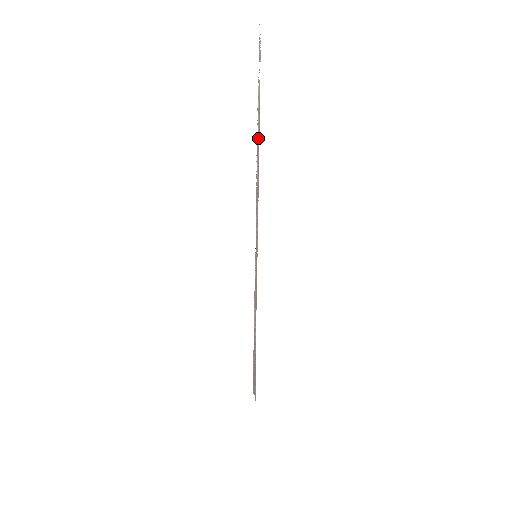
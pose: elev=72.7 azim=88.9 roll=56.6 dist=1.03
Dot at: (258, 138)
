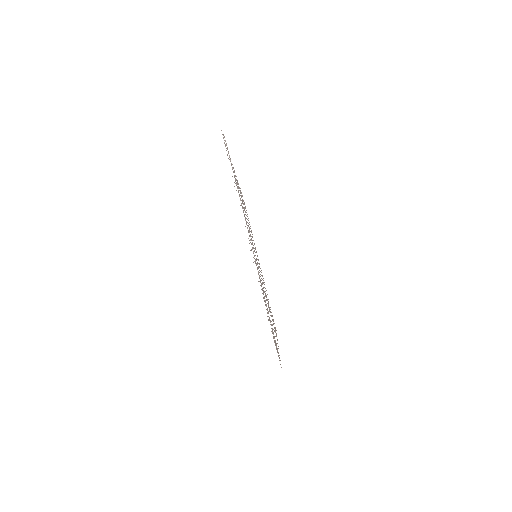
Dot at: occluded
